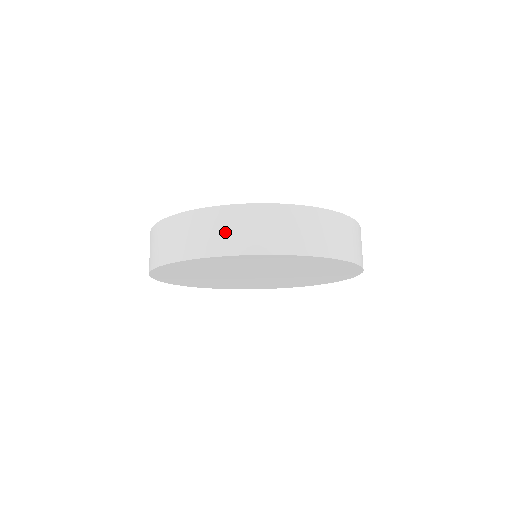
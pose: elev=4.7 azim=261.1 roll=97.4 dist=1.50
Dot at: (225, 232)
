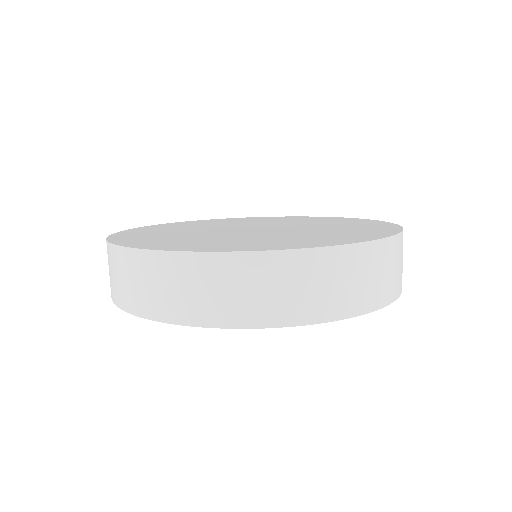
Dot at: (383, 276)
